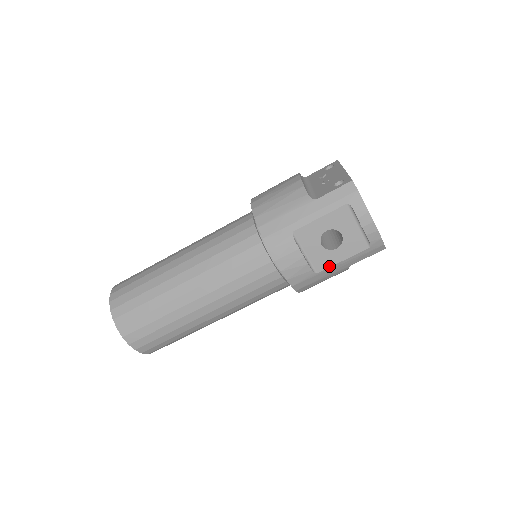
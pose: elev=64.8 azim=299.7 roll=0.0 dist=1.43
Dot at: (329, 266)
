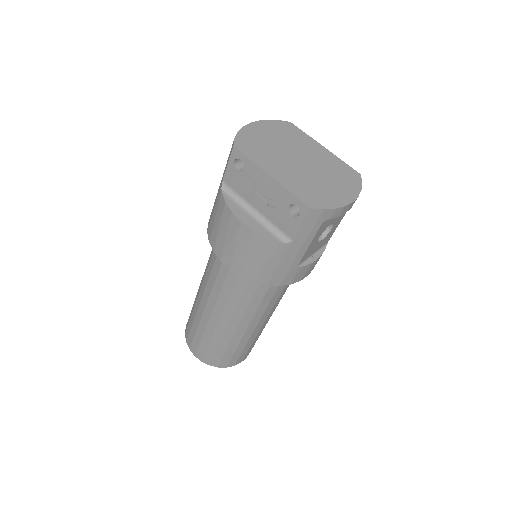
Dot at: occluded
